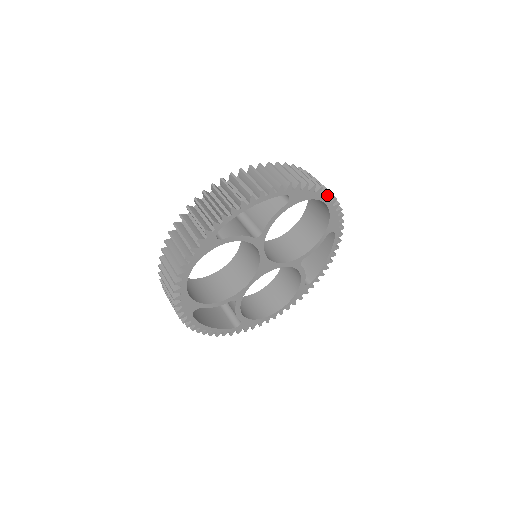
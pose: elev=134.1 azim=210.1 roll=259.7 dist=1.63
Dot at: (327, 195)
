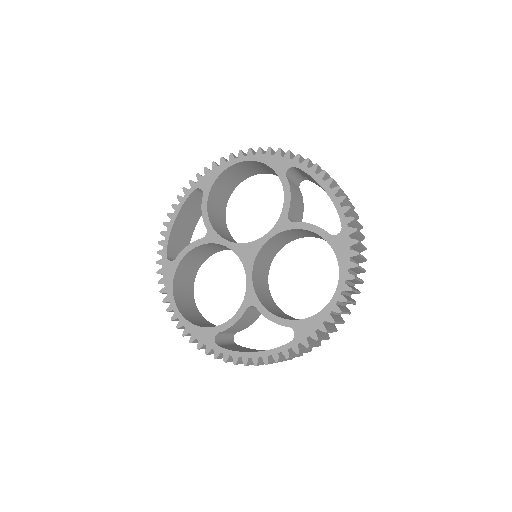
Dot at: (239, 156)
